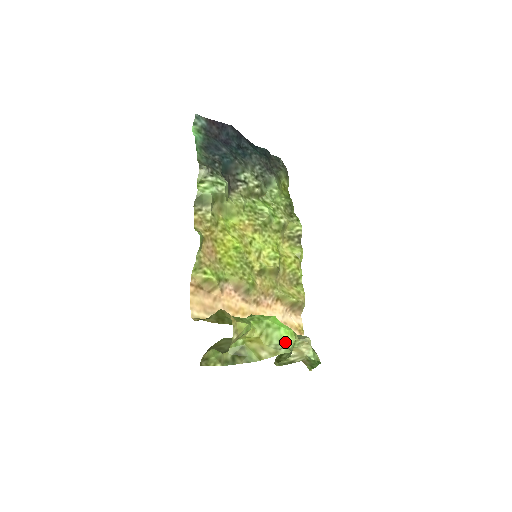
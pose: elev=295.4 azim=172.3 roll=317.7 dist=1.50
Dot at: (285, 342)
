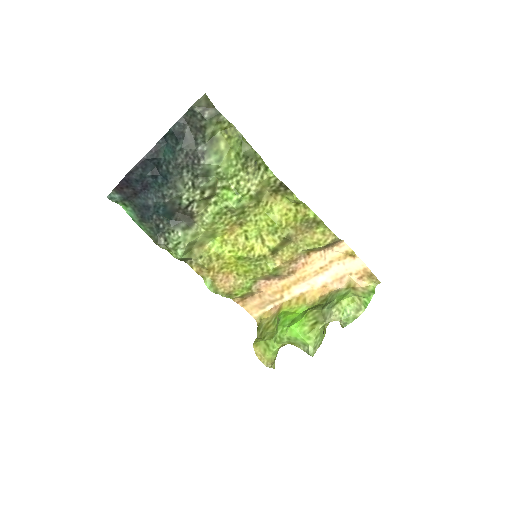
Dot at: (307, 345)
